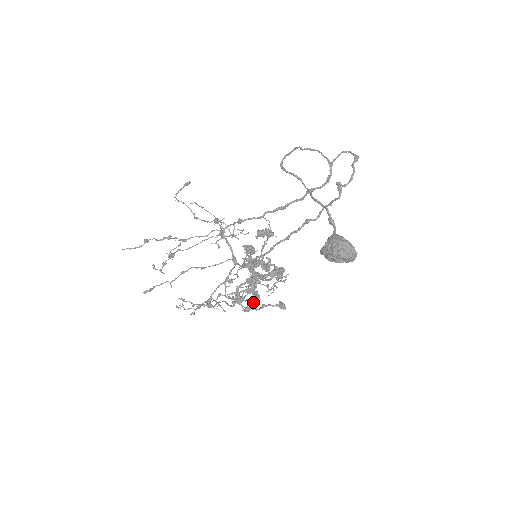
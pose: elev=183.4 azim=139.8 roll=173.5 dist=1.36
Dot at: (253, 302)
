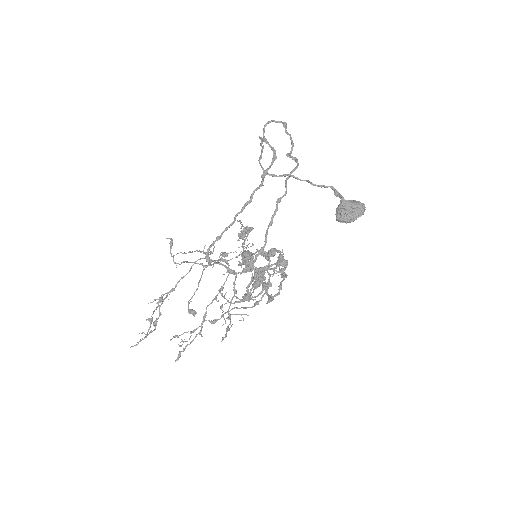
Dot at: occluded
